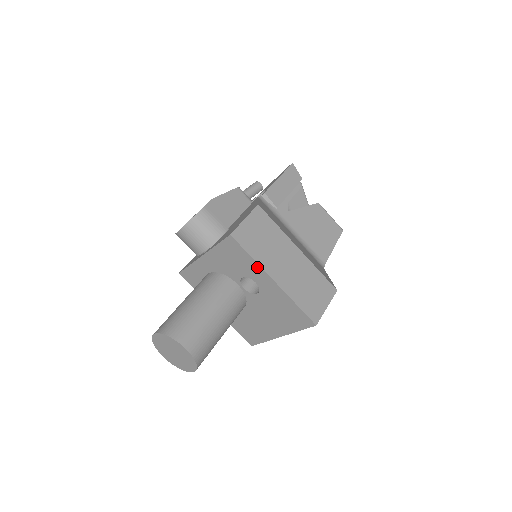
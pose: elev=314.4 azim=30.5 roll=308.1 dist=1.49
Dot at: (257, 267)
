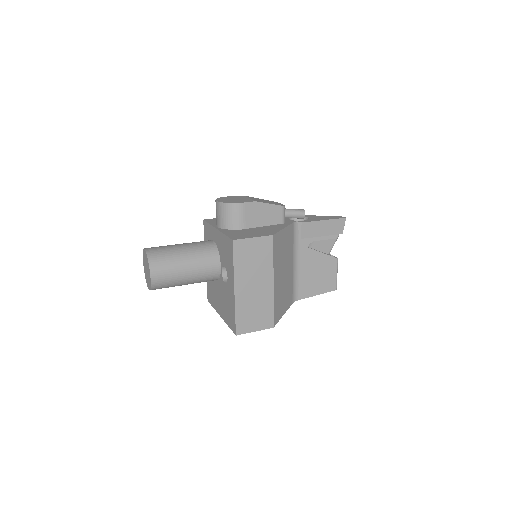
Dot at: (232, 272)
